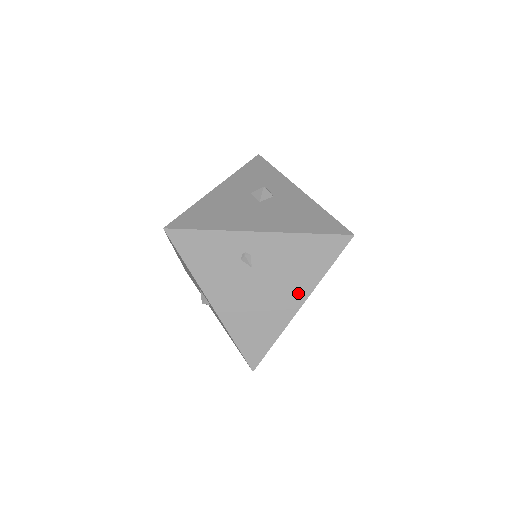
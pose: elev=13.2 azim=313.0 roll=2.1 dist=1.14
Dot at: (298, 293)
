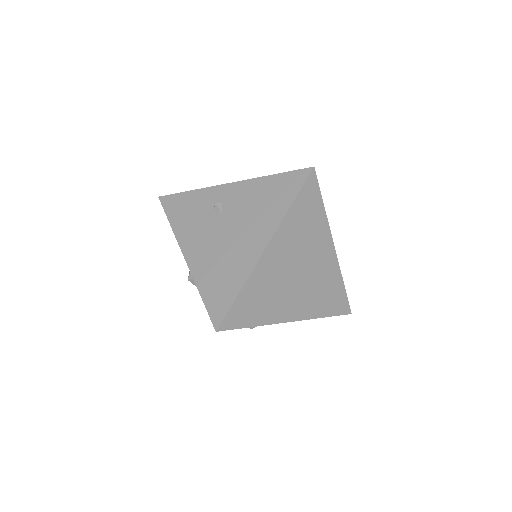
Dot at: (263, 232)
